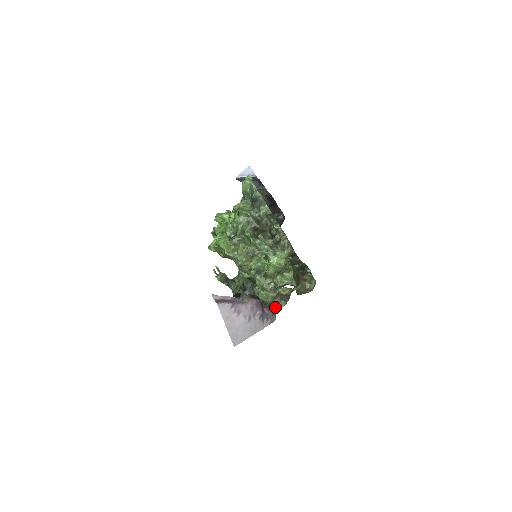
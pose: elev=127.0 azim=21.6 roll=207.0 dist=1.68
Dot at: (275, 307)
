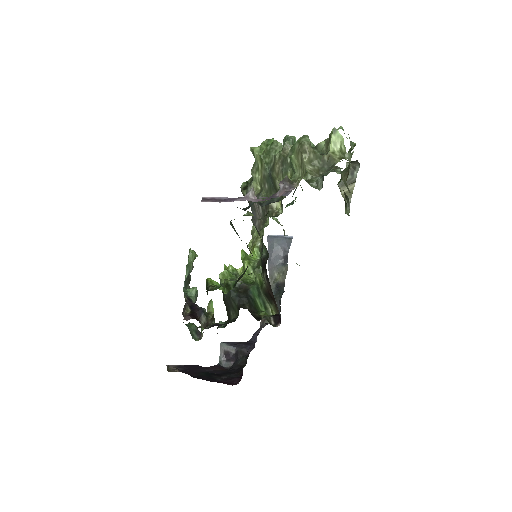
Dot at: (306, 169)
